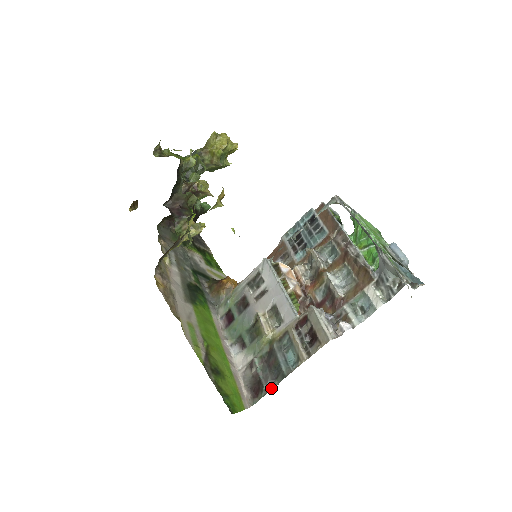
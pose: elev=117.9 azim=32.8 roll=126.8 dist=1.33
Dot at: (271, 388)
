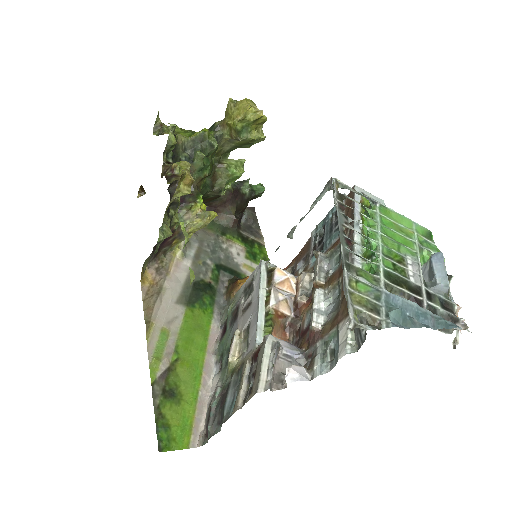
Dot at: (215, 432)
